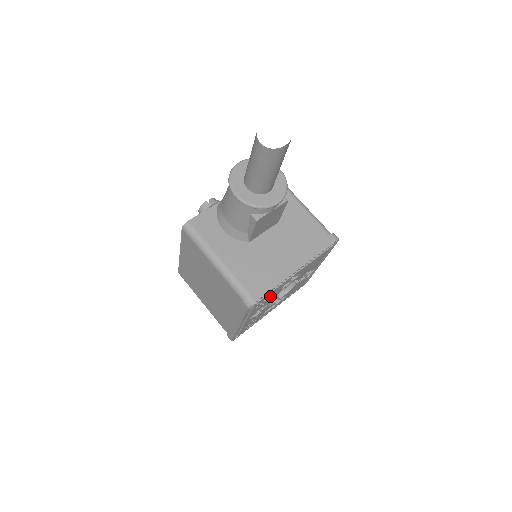
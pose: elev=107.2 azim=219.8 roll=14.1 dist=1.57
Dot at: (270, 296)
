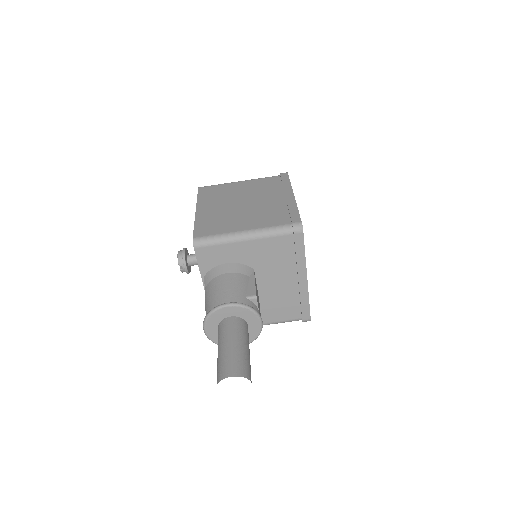
Dot at: occluded
